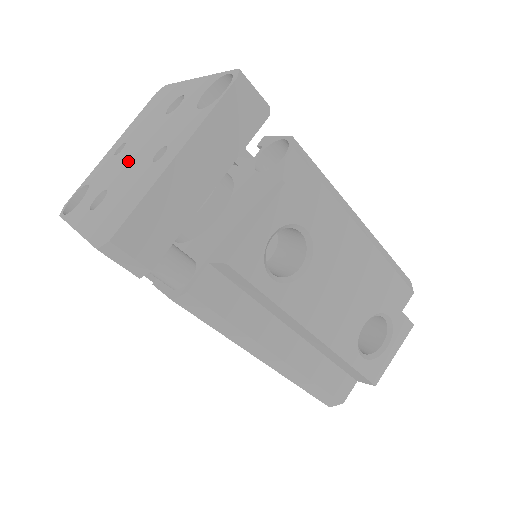
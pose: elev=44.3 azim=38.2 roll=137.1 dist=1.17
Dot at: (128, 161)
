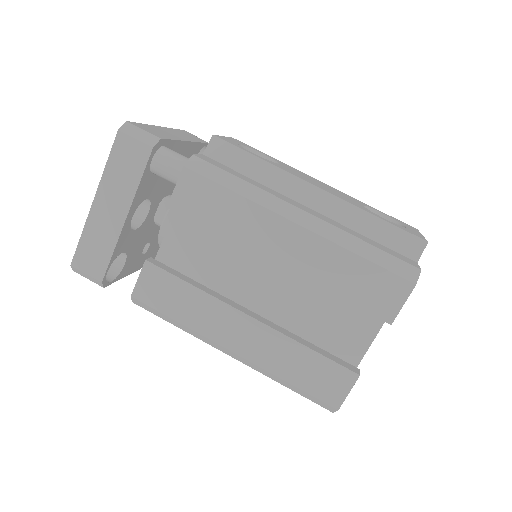
Dot at: occluded
